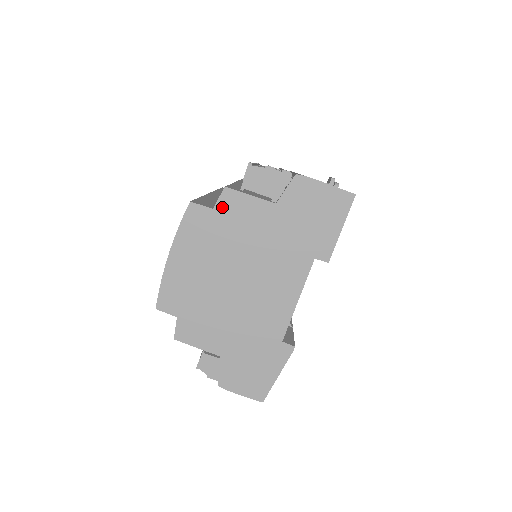
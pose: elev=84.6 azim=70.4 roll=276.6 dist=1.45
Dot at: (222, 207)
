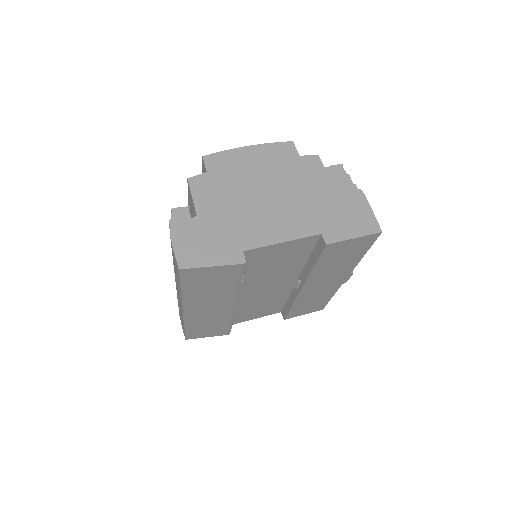
Dot at: (305, 160)
